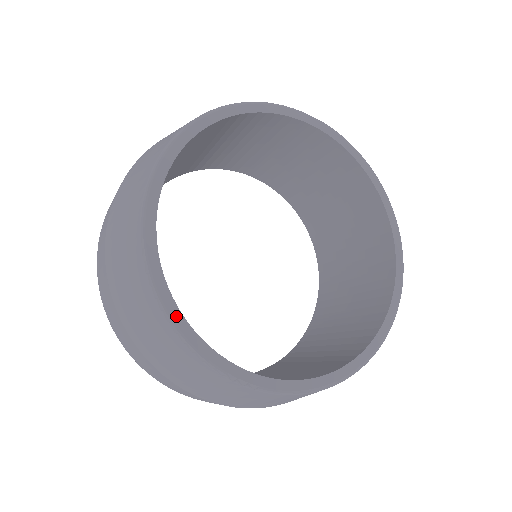
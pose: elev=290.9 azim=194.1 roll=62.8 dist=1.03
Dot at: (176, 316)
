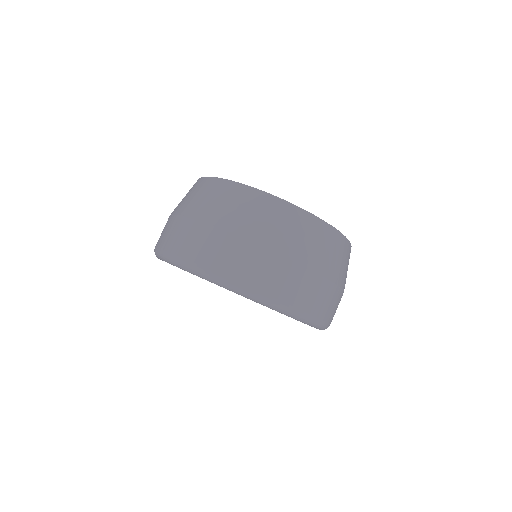
Dot at: (277, 197)
